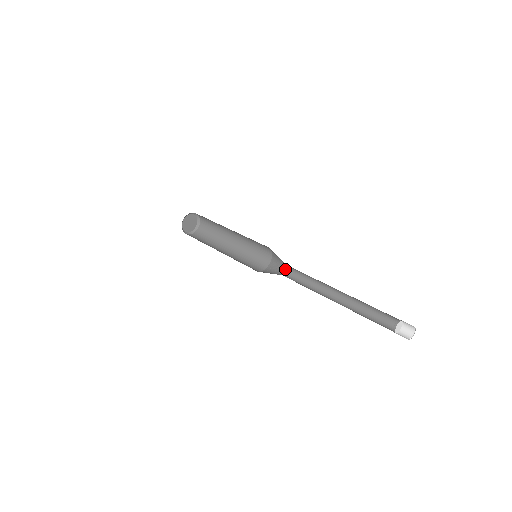
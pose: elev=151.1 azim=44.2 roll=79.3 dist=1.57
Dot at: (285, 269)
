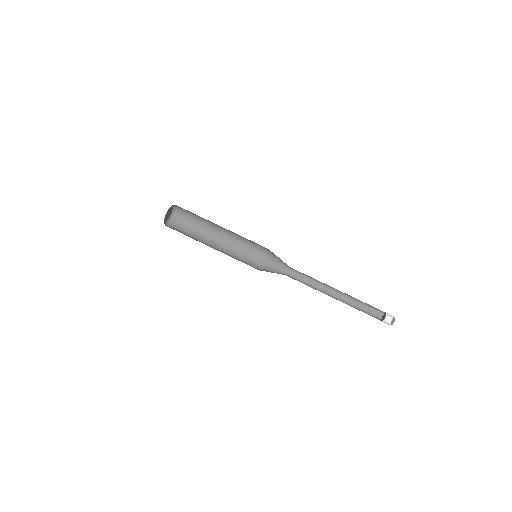
Dot at: (286, 265)
